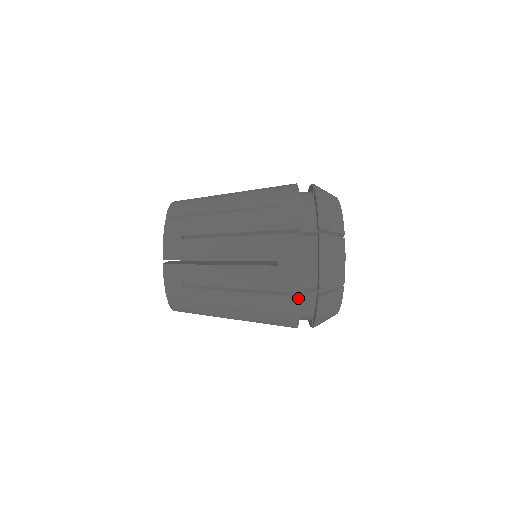
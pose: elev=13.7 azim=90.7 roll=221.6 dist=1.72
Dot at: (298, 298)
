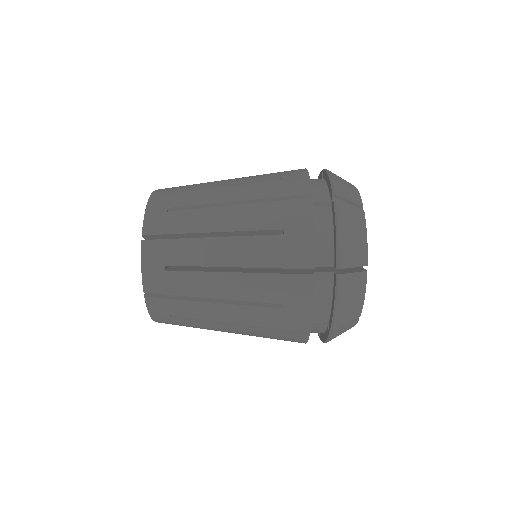
Dot at: (311, 277)
